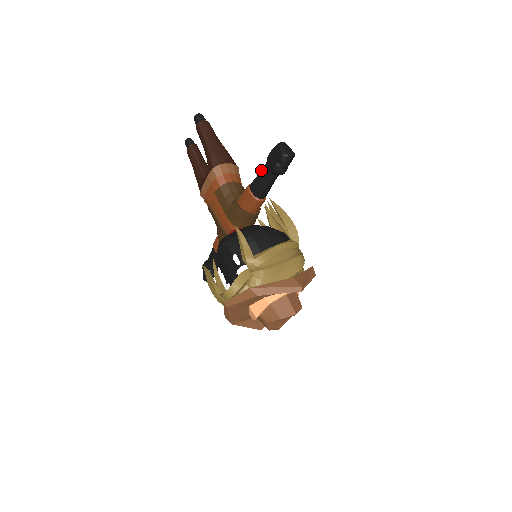
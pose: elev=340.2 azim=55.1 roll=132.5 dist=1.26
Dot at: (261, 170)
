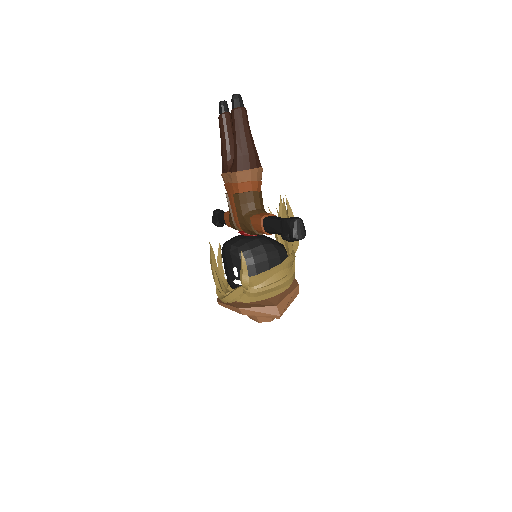
Dot at: (275, 222)
